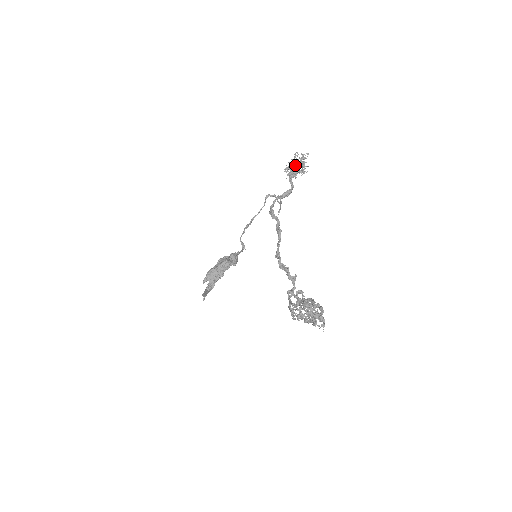
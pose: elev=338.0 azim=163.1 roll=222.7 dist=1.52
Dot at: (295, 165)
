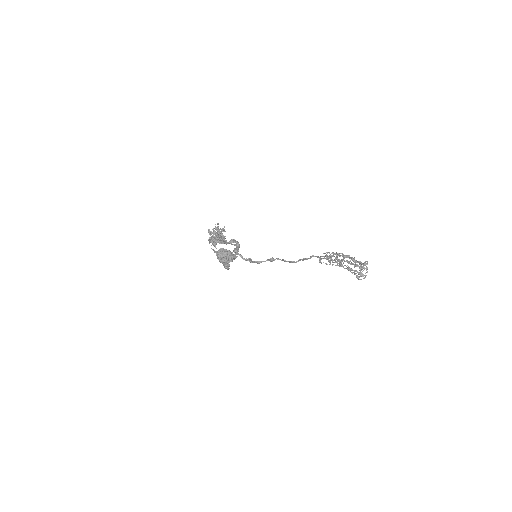
Dot at: (218, 241)
